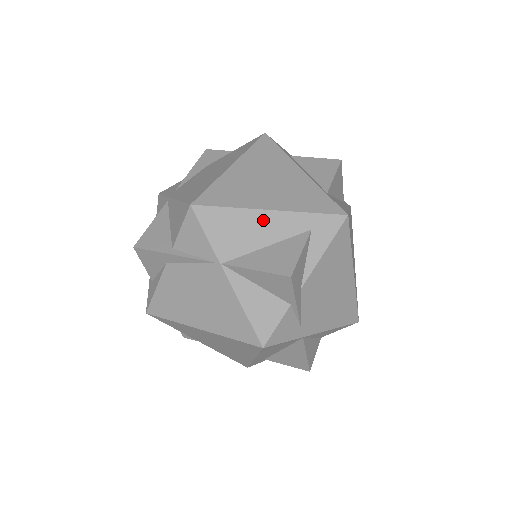
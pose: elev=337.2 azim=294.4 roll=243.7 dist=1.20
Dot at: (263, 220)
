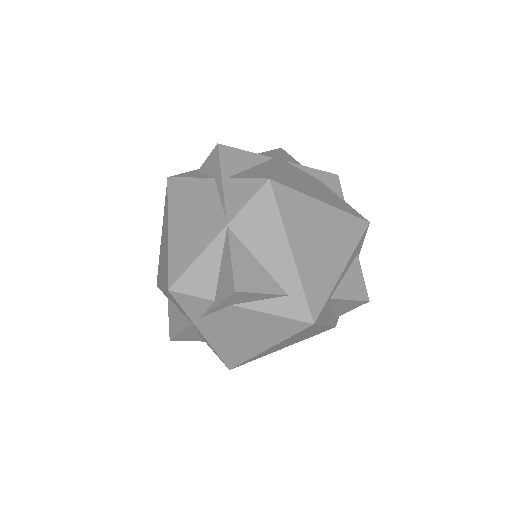
Dot at: (280, 249)
